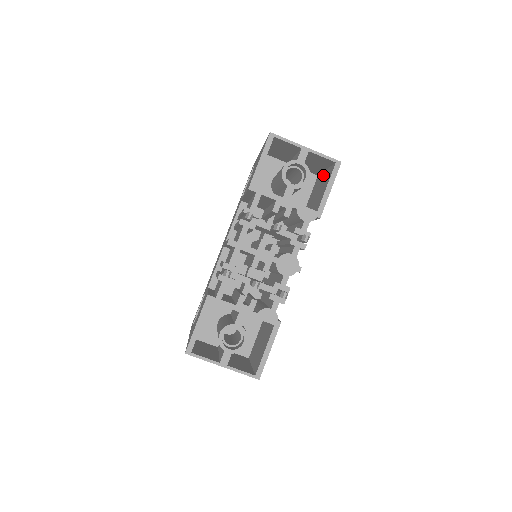
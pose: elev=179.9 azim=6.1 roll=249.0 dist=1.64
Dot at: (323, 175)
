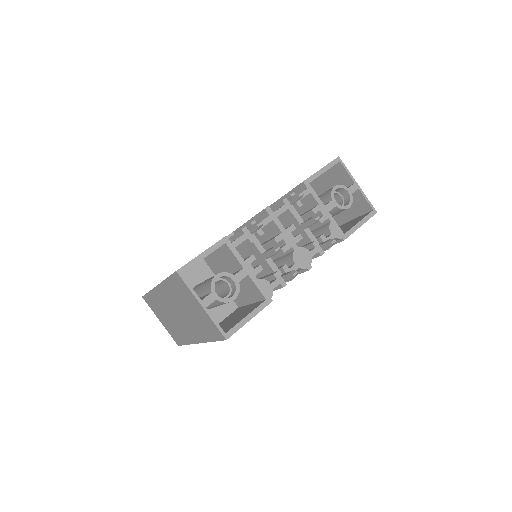
Dot at: (349, 222)
